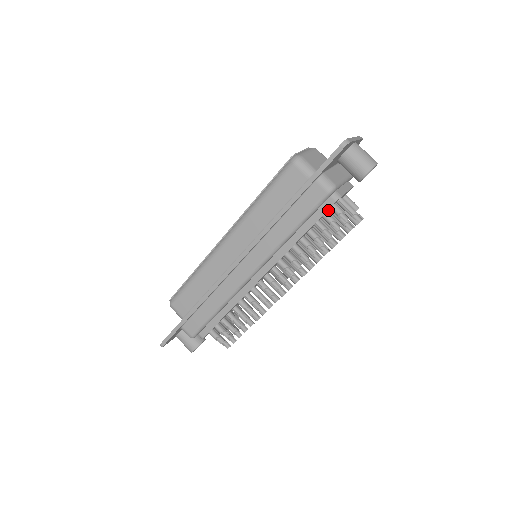
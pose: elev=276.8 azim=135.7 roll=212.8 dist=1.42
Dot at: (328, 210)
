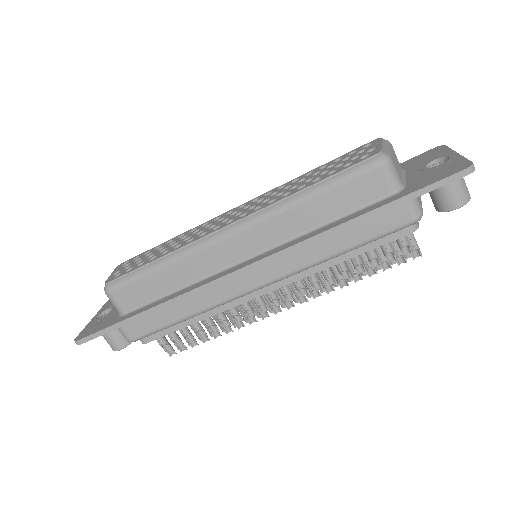
Dot at: occluded
